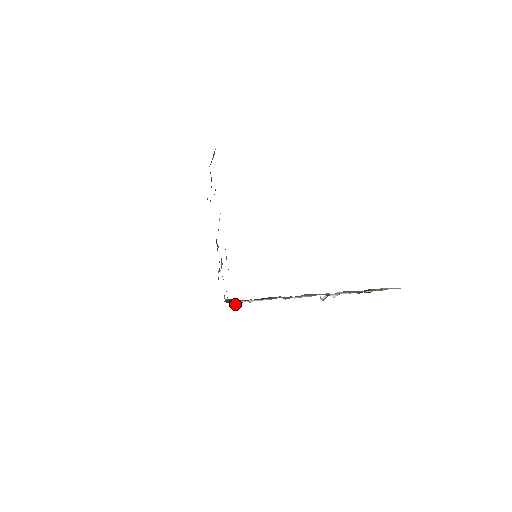
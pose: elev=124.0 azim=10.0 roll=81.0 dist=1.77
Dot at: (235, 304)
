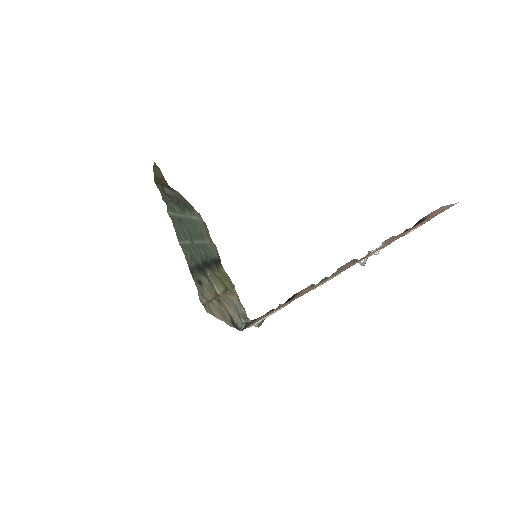
Dot at: (259, 322)
